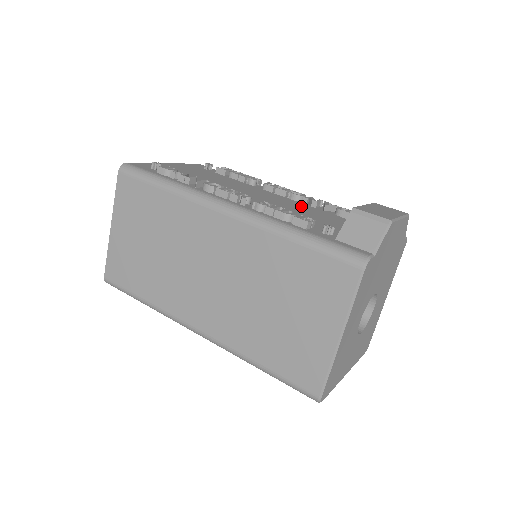
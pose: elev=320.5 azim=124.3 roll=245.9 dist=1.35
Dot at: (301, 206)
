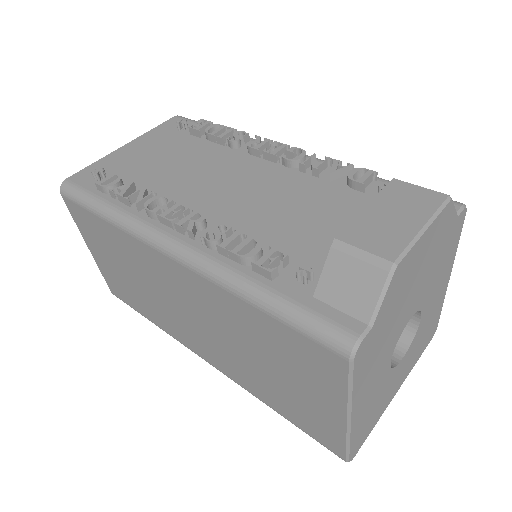
Dot at: (294, 185)
